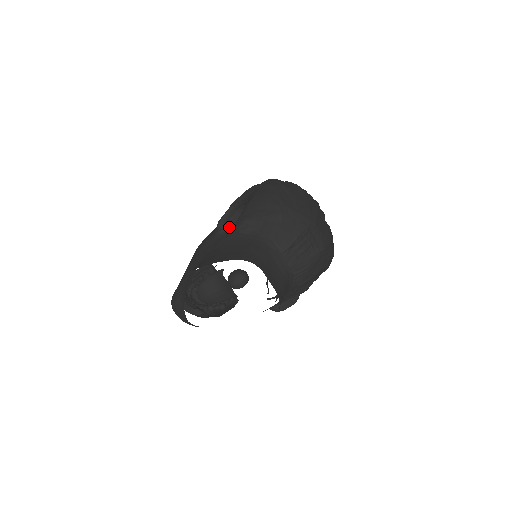
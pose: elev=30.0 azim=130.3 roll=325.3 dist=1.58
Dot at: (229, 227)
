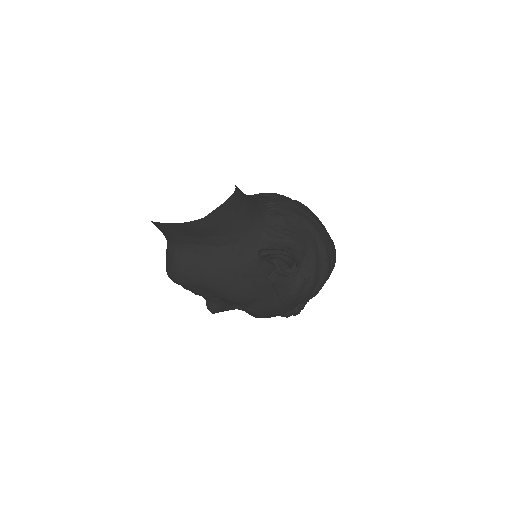
Dot at: occluded
